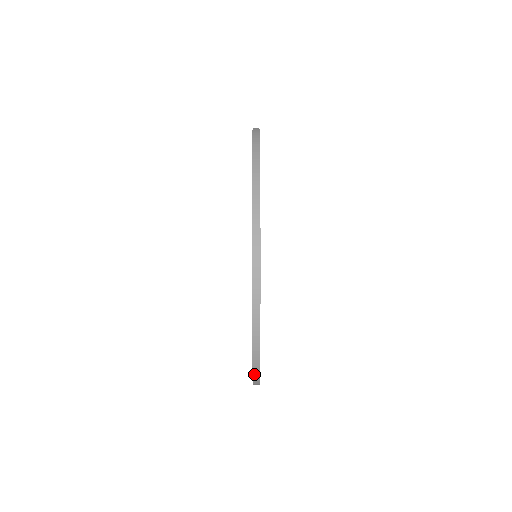
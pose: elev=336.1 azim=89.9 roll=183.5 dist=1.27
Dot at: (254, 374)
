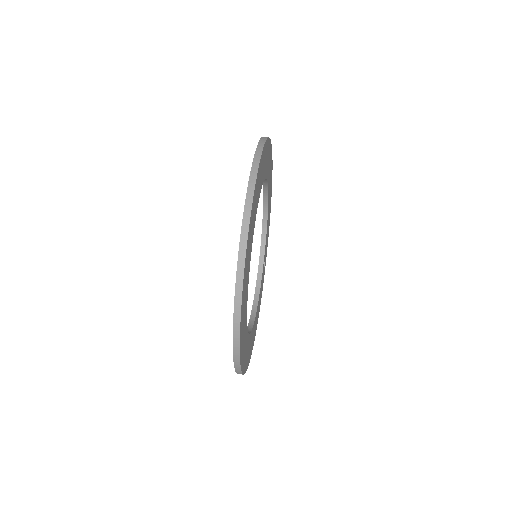
Dot at: occluded
